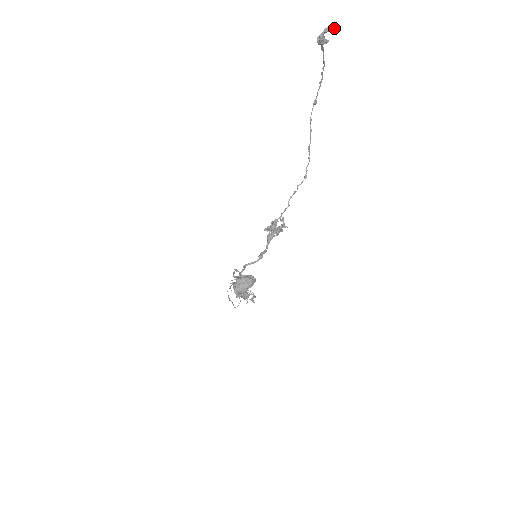
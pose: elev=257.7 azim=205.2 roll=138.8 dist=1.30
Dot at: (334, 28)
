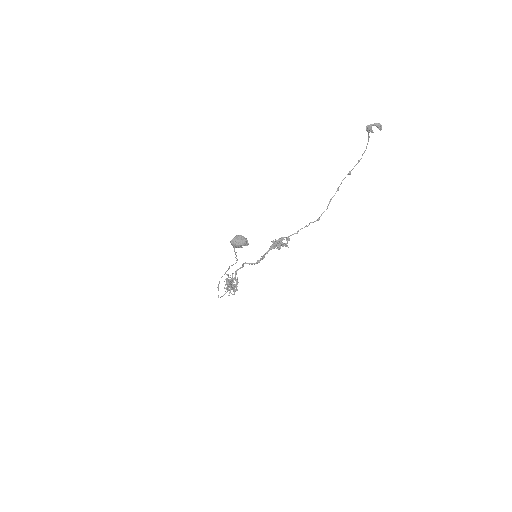
Dot at: (380, 126)
